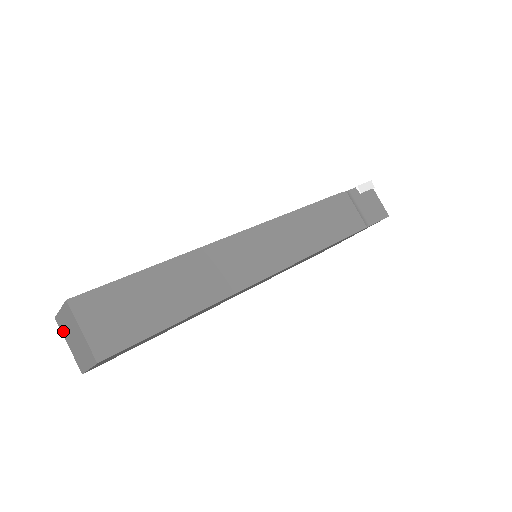
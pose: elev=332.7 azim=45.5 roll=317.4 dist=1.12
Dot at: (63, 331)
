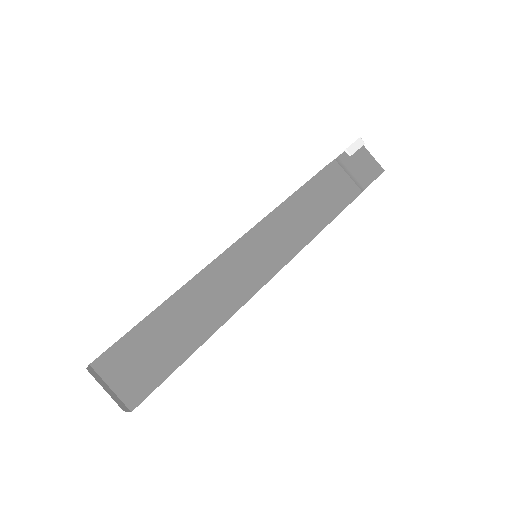
Dot at: (96, 380)
